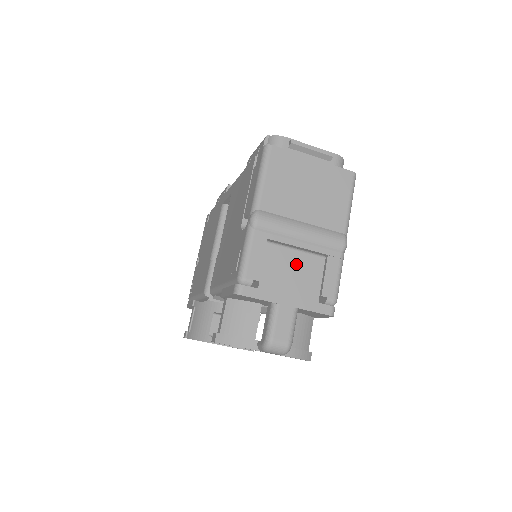
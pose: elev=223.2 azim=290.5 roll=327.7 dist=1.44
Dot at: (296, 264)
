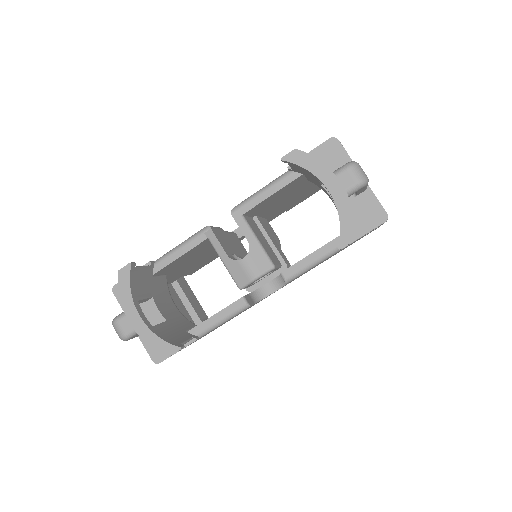
Dot at: occluded
